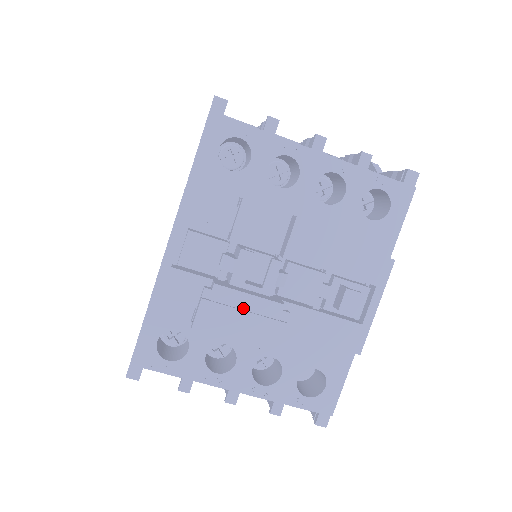
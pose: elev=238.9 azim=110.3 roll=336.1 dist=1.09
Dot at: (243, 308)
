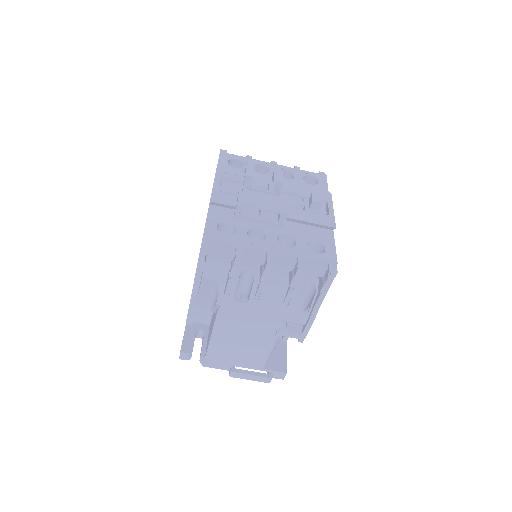
Dot at: (262, 198)
